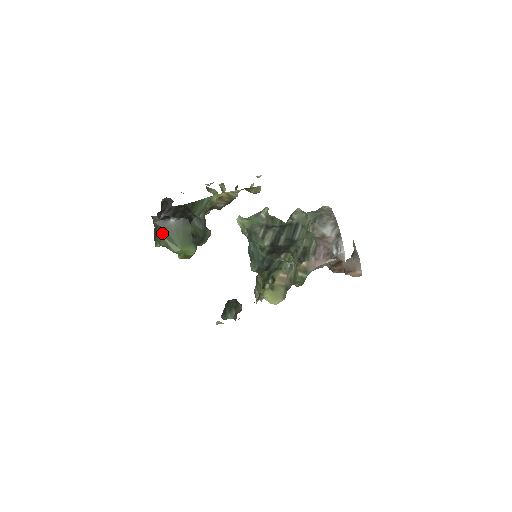
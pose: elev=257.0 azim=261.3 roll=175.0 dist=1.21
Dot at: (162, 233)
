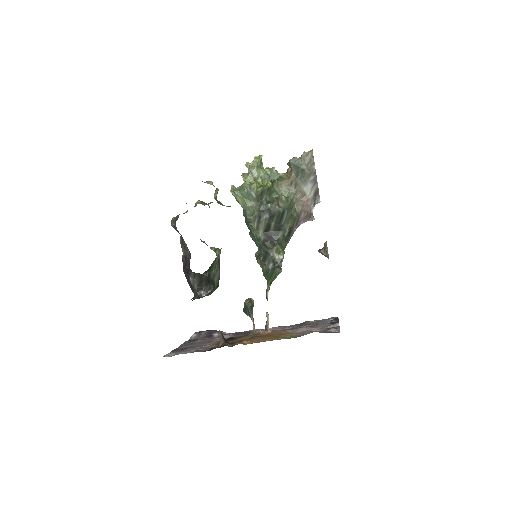
Dot at: occluded
